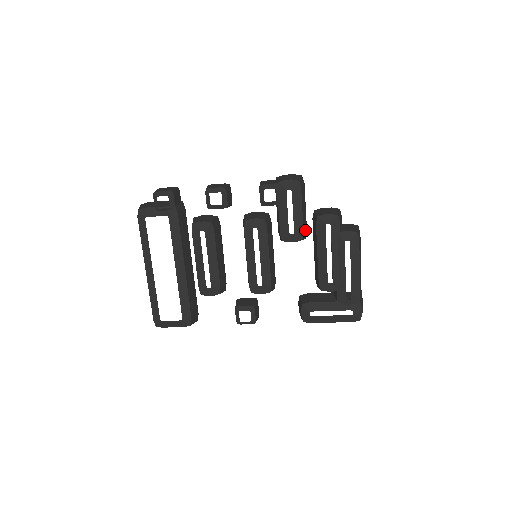
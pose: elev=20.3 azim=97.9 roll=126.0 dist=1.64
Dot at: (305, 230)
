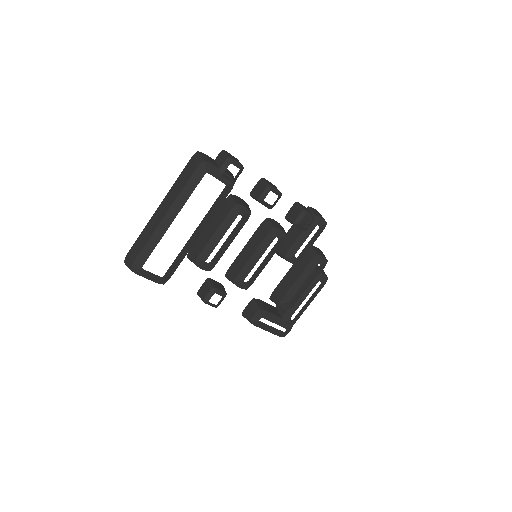
Dot at: occluded
